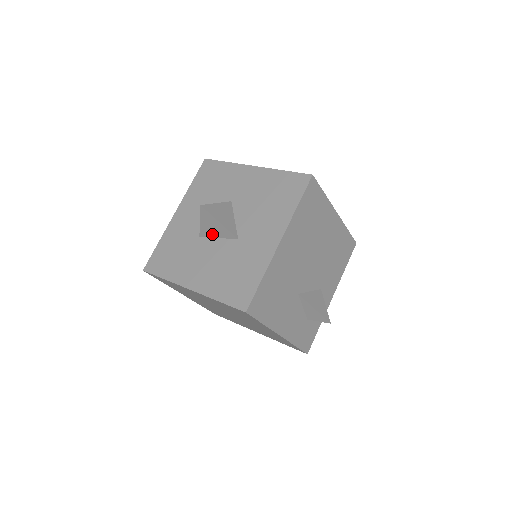
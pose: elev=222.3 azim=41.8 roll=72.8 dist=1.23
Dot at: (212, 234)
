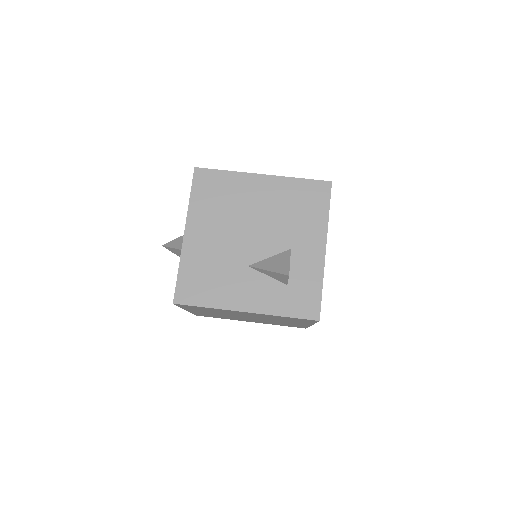
Dot at: occluded
